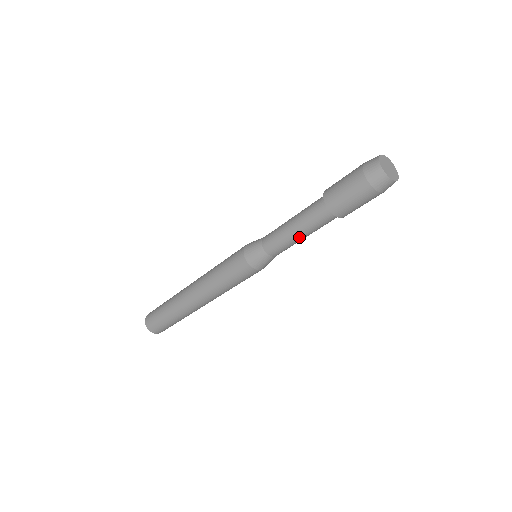
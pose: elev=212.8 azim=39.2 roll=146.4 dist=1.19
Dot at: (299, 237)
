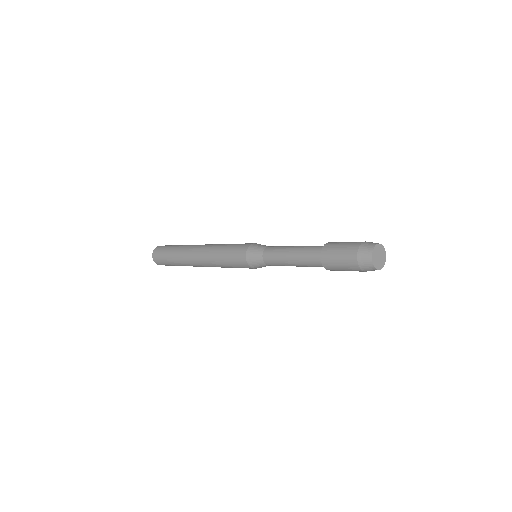
Dot at: (296, 266)
